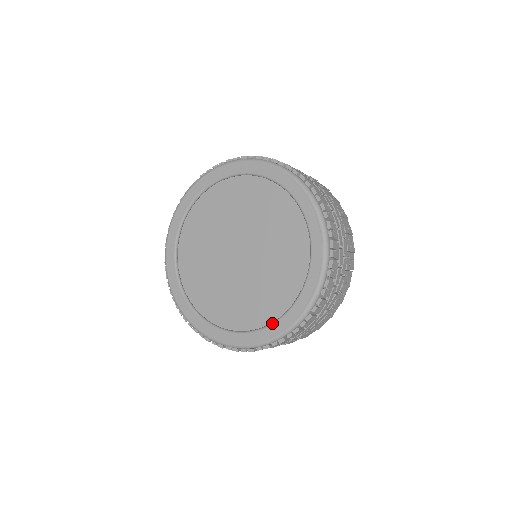
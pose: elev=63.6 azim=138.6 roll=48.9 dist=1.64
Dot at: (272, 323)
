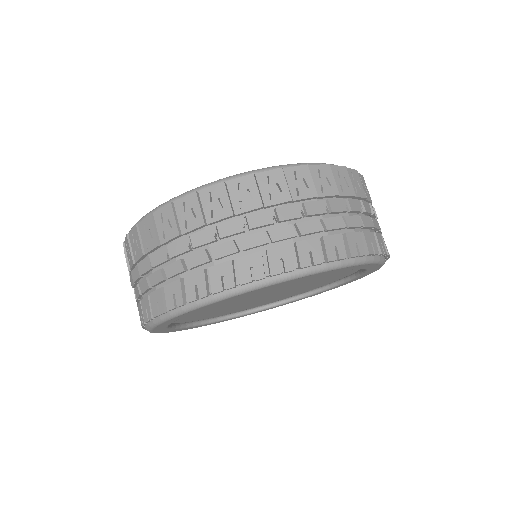
Dot at: occluded
